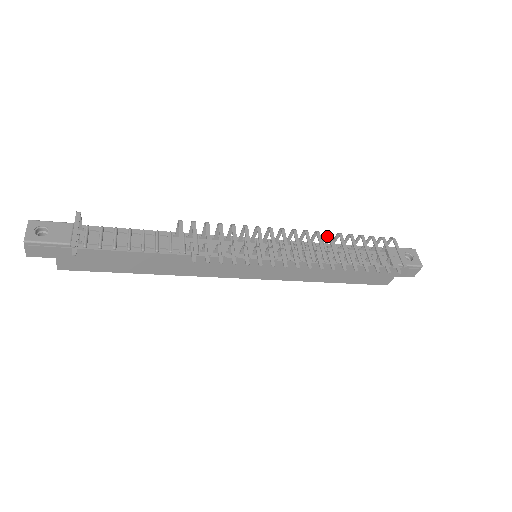
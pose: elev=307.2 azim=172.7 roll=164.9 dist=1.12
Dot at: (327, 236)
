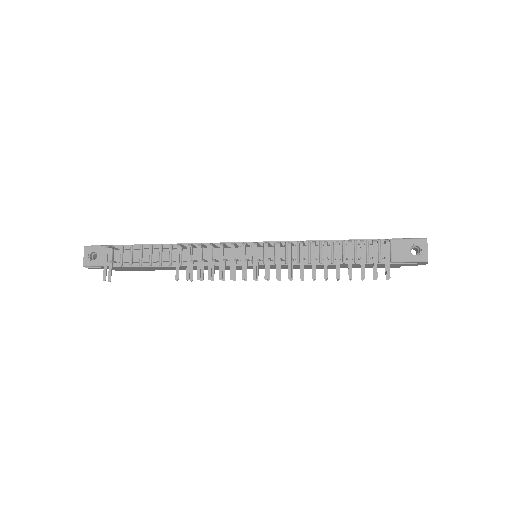
Dot at: (315, 242)
